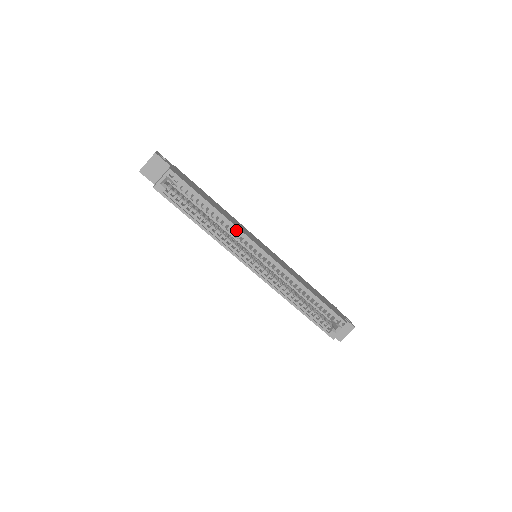
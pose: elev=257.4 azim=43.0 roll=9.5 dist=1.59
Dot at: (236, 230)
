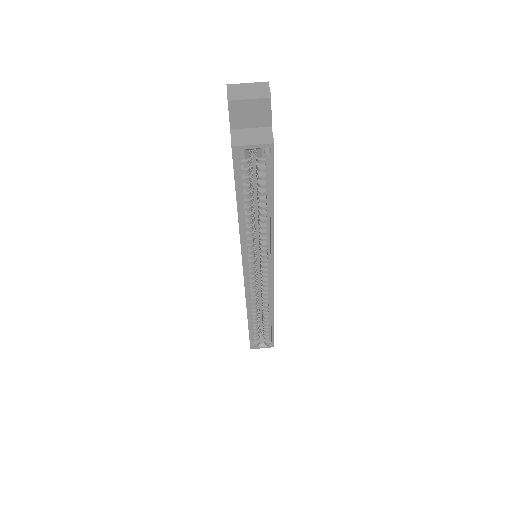
Dot at: (269, 239)
